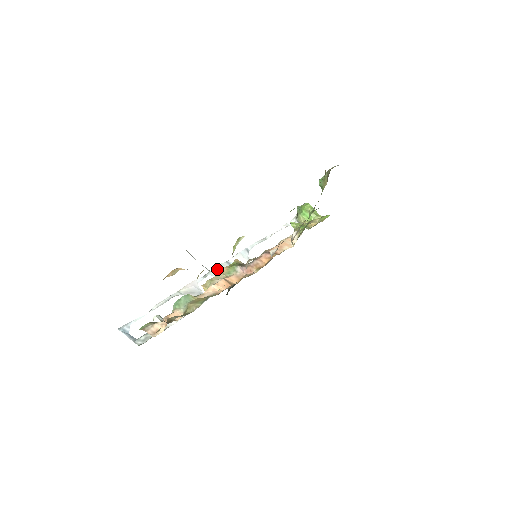
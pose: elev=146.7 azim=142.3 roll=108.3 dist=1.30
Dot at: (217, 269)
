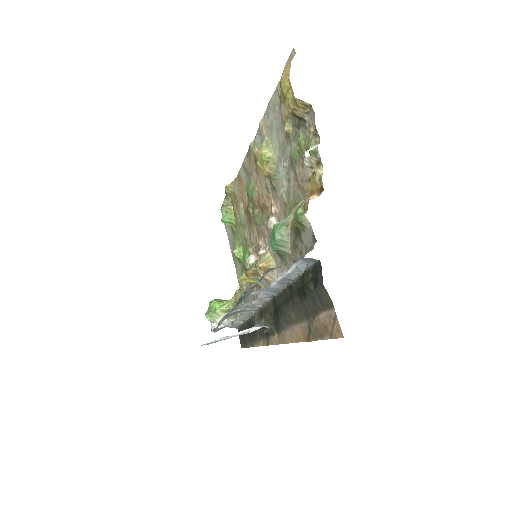
Dot at: occluded
